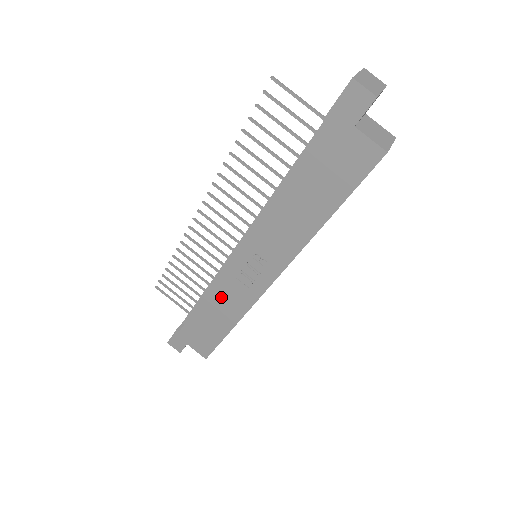
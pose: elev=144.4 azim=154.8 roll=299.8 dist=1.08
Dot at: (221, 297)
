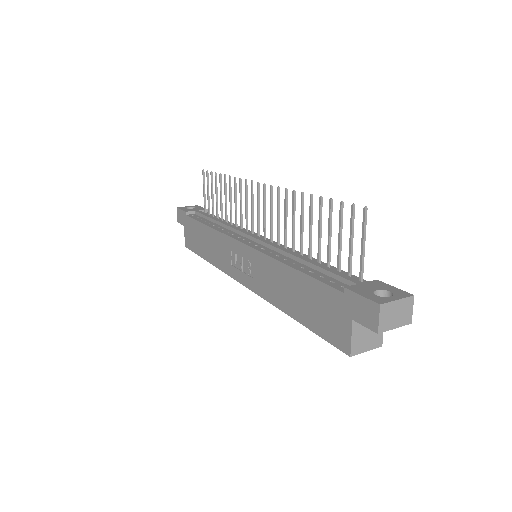
Dot at: (217, 243)
